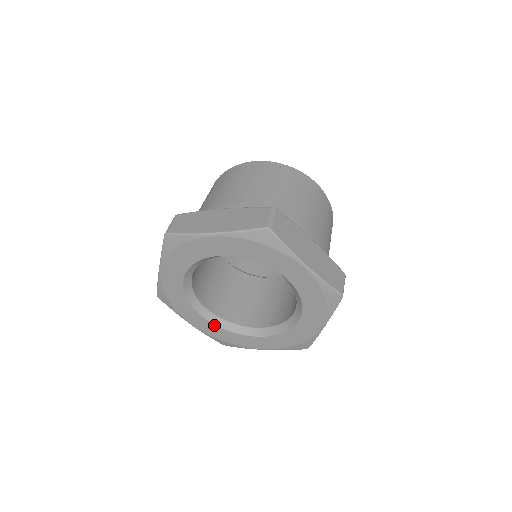
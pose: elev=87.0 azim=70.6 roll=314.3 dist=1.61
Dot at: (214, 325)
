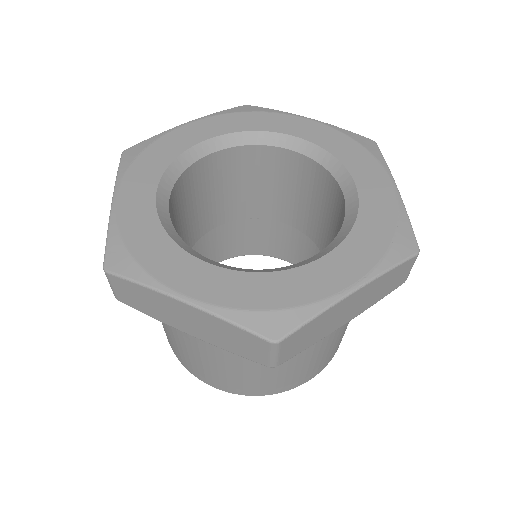
Dot at: (233, 272)
